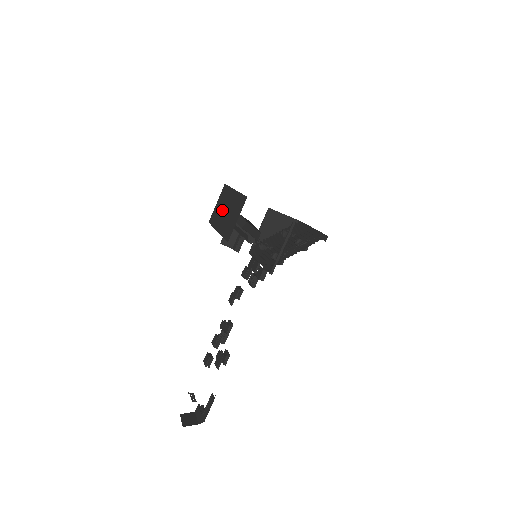
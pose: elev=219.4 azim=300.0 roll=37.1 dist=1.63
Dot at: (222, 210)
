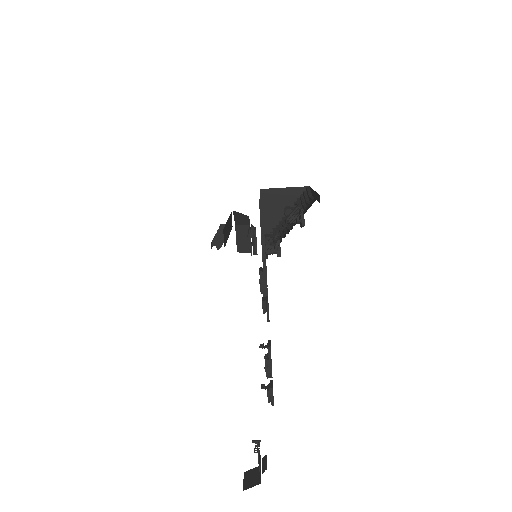
Dot at: occluded
